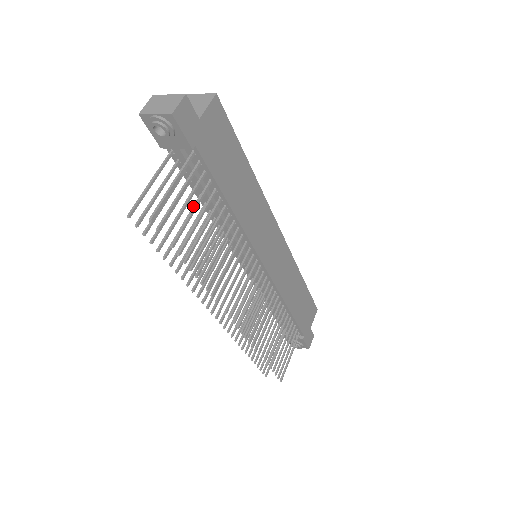
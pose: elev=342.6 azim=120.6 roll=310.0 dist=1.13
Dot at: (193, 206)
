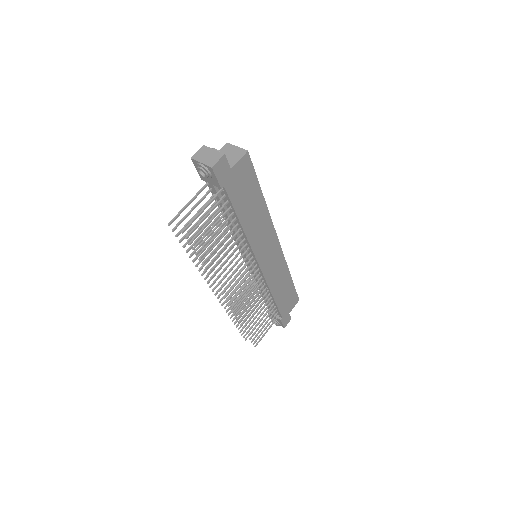
Dot at: (216, 218)
